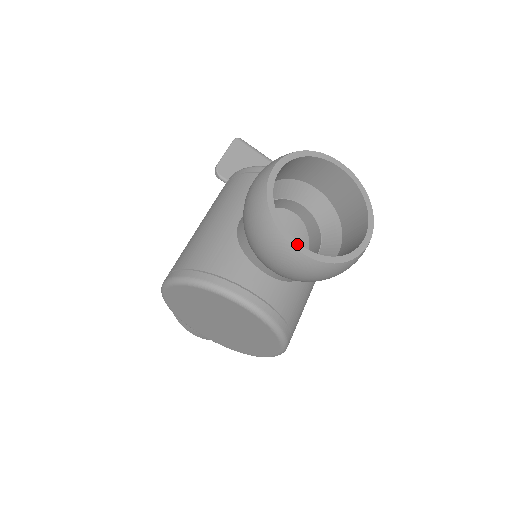
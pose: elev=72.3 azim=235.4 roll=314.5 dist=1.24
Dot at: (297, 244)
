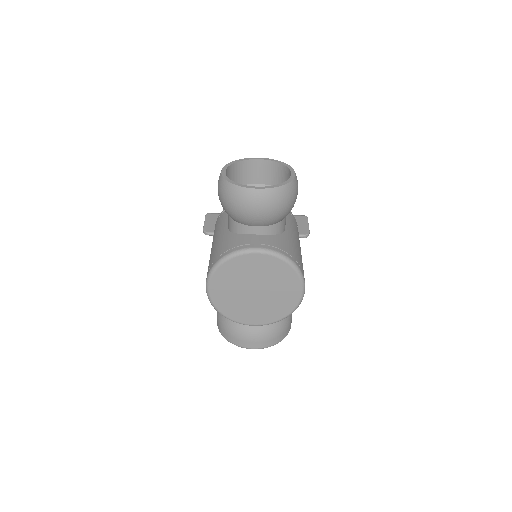
Dot at: (254, 187)
